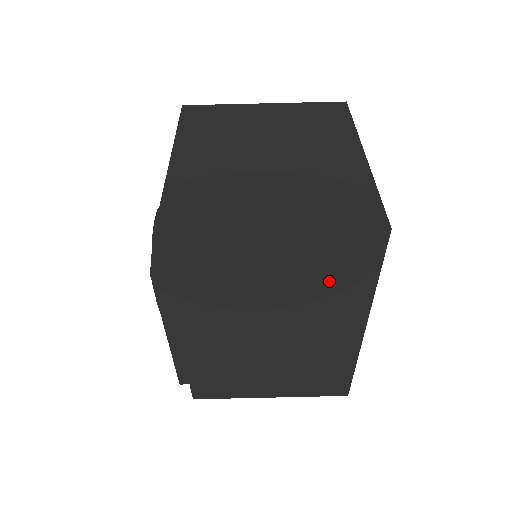
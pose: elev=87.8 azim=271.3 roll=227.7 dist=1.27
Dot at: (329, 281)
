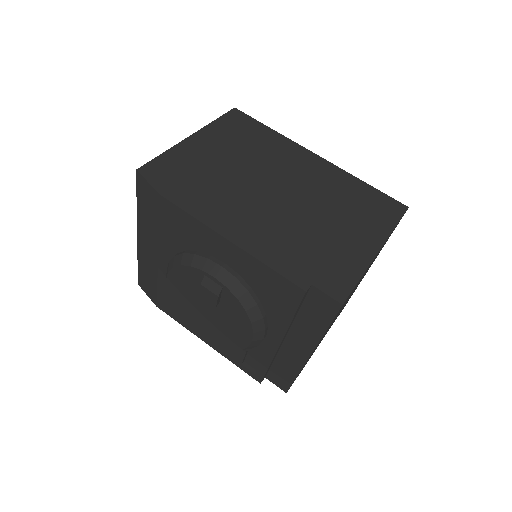
Dot at: (252, 142)
